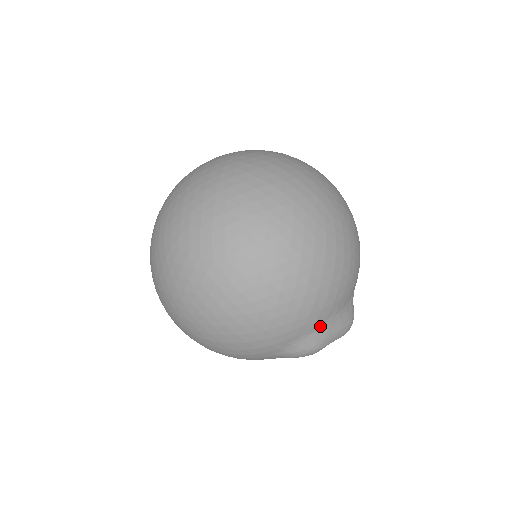
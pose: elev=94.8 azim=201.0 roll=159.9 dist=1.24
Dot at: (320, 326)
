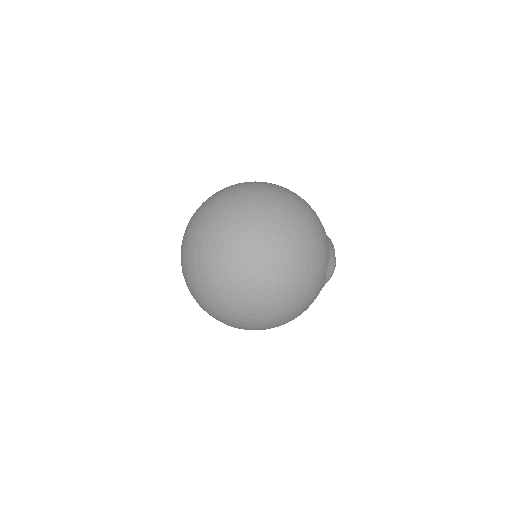
Dot at: (329, 249)
